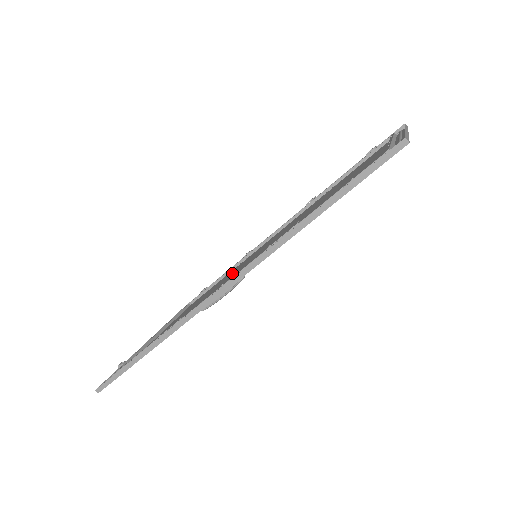
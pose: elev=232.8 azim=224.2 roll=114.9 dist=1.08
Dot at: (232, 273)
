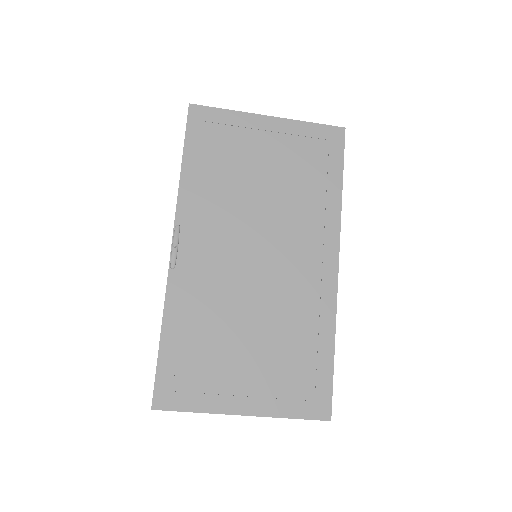
Dot at: (274, 299)
